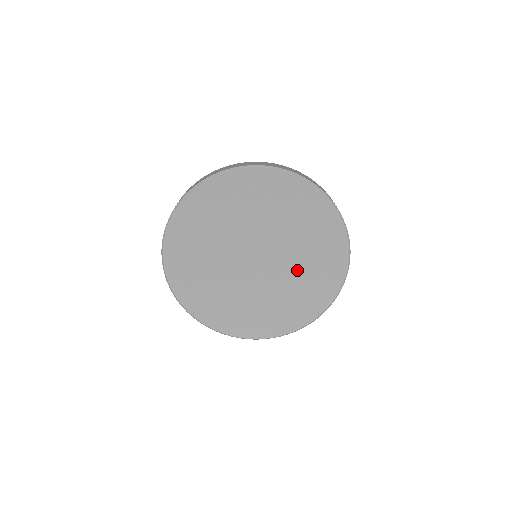
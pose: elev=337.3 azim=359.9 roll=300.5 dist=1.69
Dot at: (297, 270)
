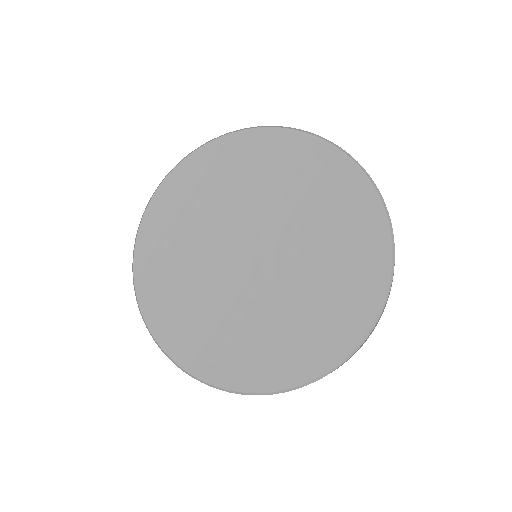
Dot at: (314, 243)
